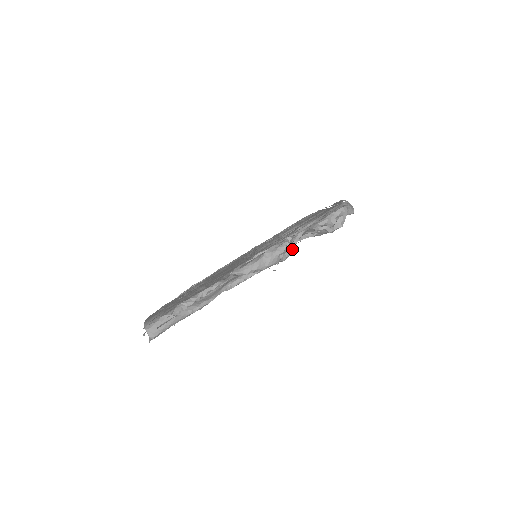
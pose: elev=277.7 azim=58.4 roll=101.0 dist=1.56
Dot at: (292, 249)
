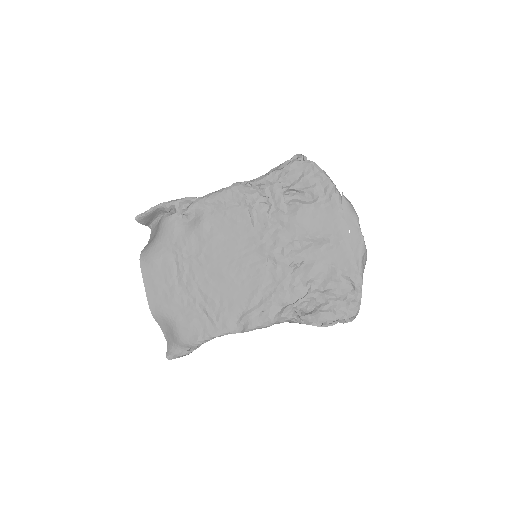
Dot at: (298, 321)
